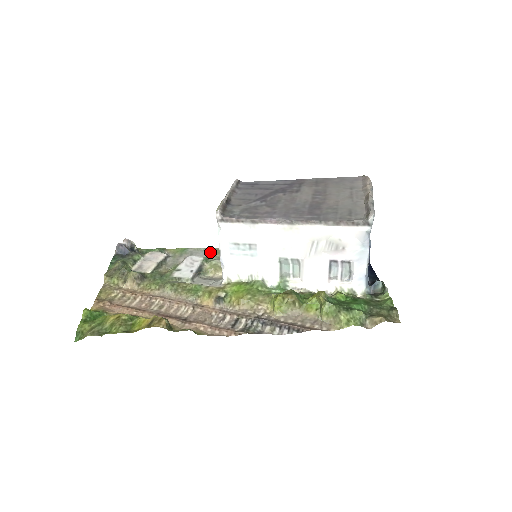
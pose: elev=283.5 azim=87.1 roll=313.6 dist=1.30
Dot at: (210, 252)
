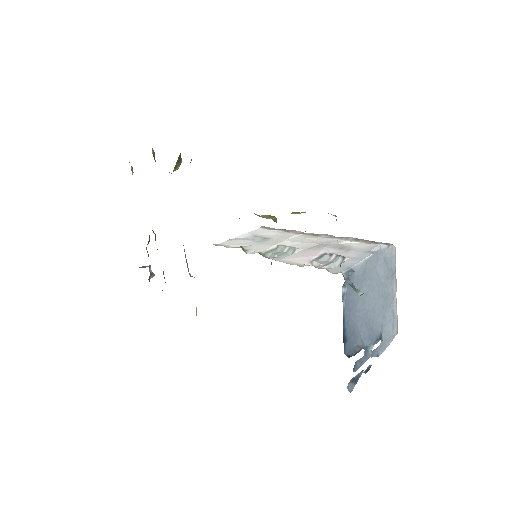
Dot at: occluded
